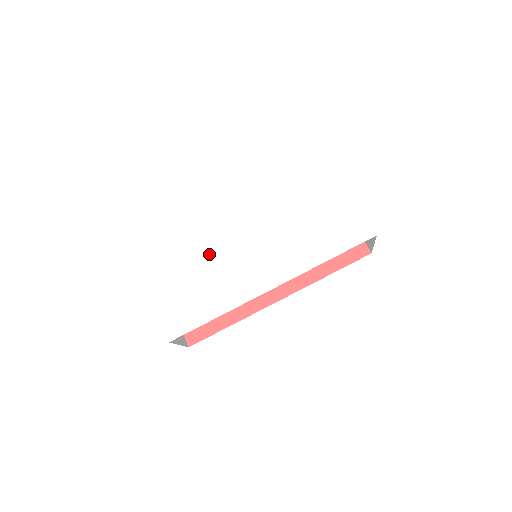
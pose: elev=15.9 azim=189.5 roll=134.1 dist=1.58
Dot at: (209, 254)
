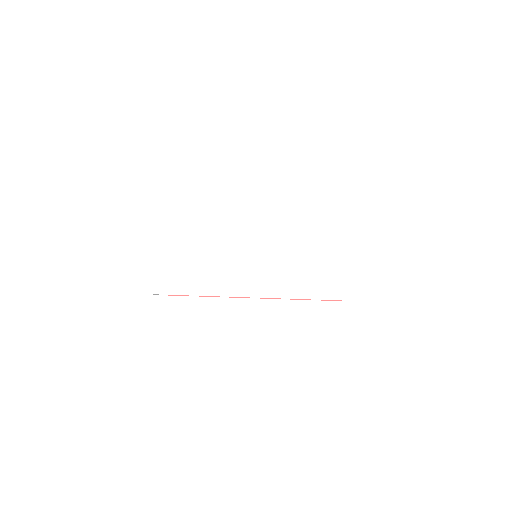
Dot at: (218, 239)
